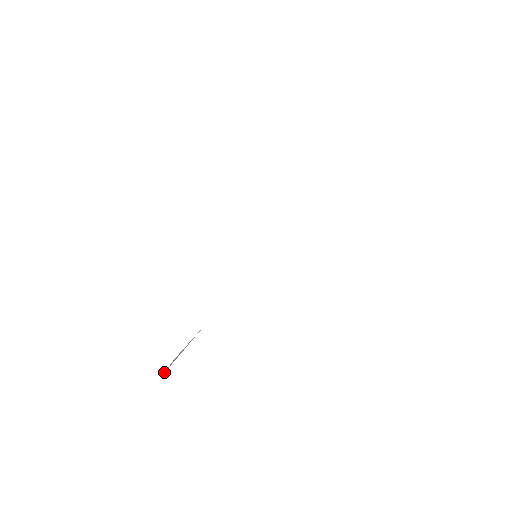
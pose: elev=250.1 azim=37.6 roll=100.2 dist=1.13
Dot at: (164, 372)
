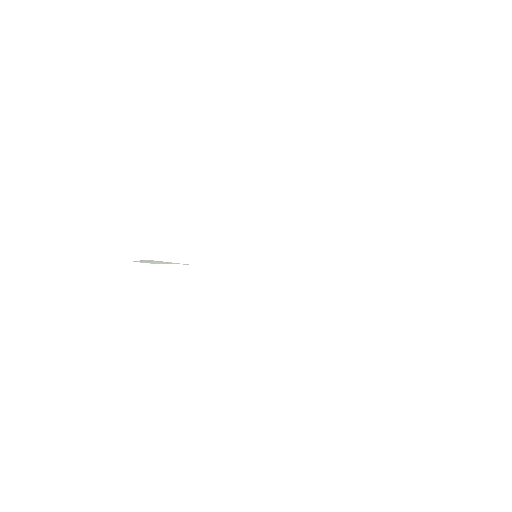
Dot at: (133, 262)
